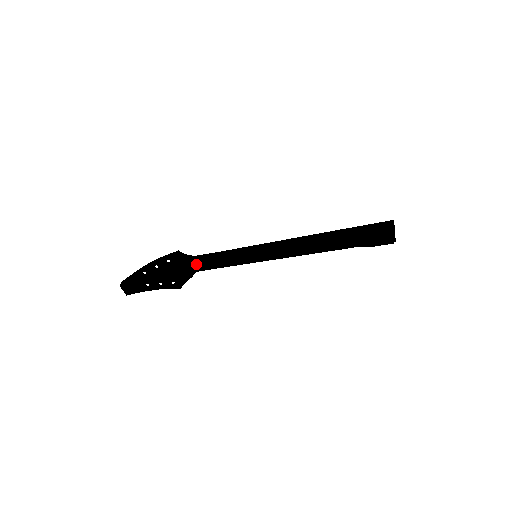
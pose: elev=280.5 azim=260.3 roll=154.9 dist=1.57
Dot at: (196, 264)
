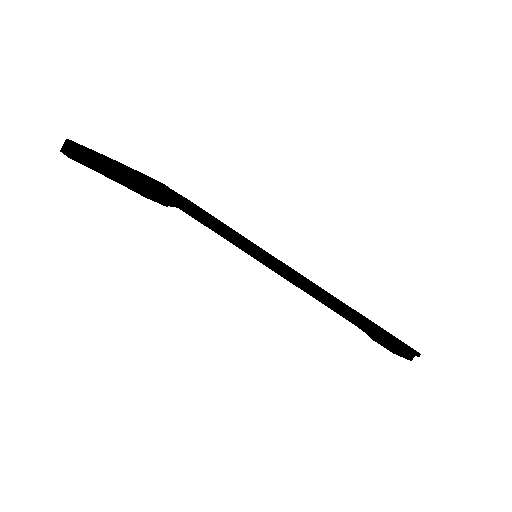
Dot at: (179, 208)
